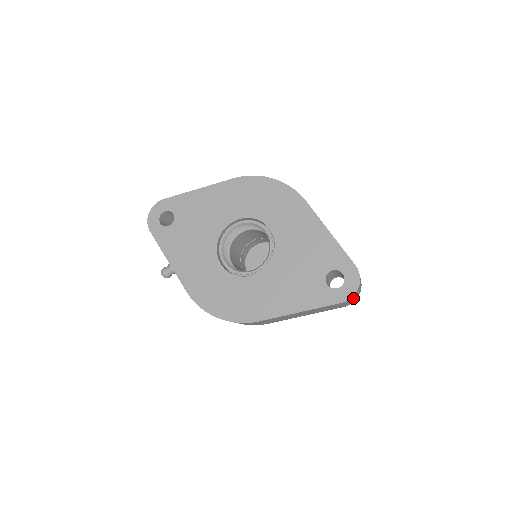
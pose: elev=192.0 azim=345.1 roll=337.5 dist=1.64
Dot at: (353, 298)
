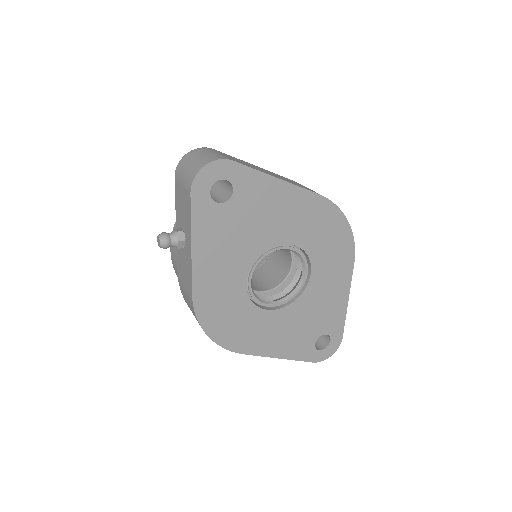
Dot at: occluded
